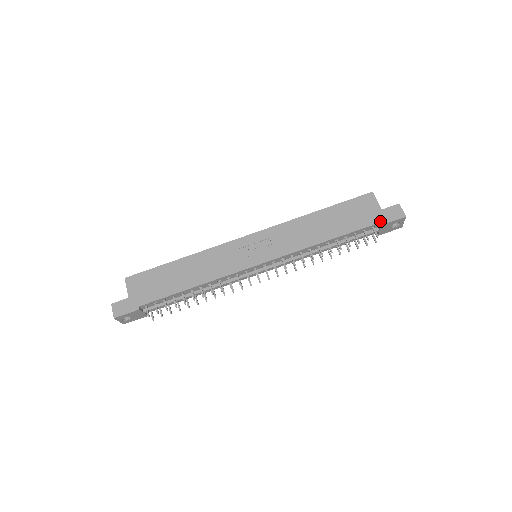
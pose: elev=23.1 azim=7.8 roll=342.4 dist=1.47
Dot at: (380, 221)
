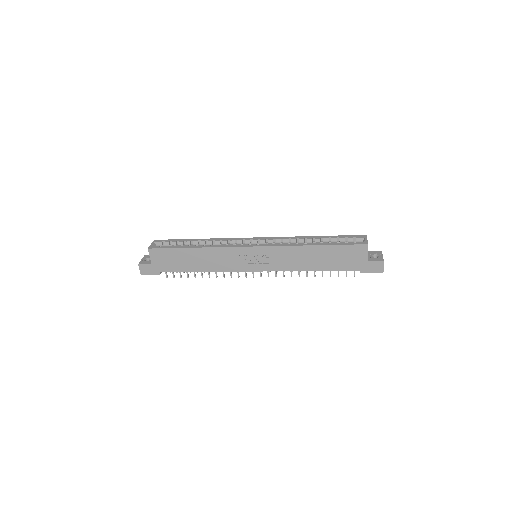
Dot at: (361, 270)
